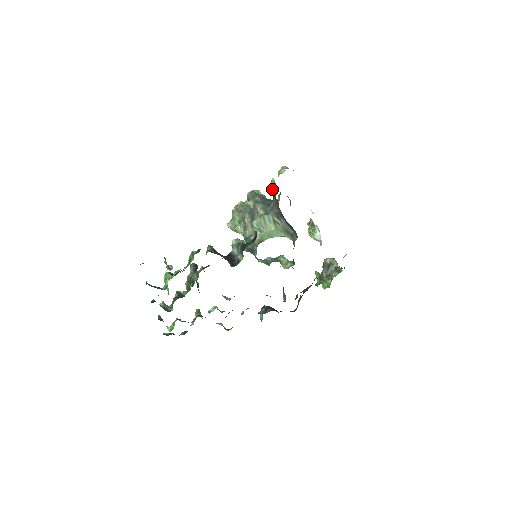
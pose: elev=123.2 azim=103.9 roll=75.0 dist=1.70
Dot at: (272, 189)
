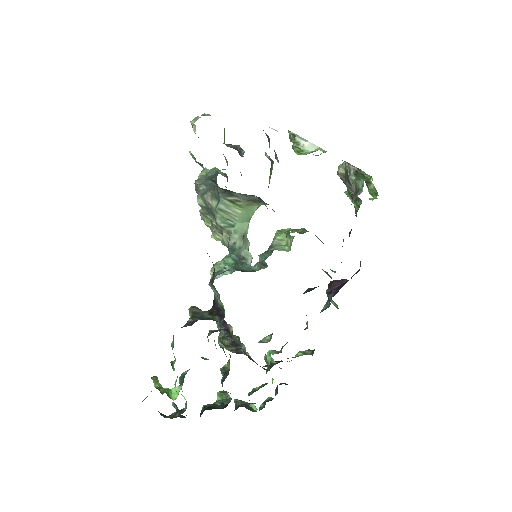
Dot at: occluded
